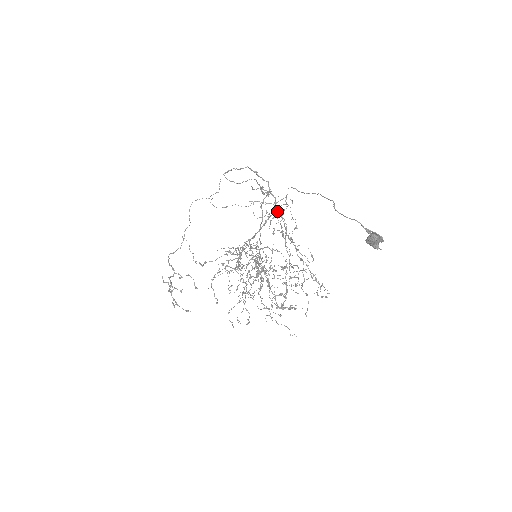
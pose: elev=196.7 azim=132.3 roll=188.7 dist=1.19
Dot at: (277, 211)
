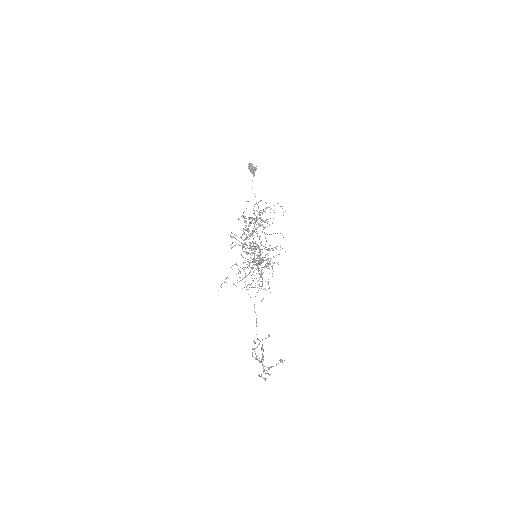
Dot at: (258, 247)
